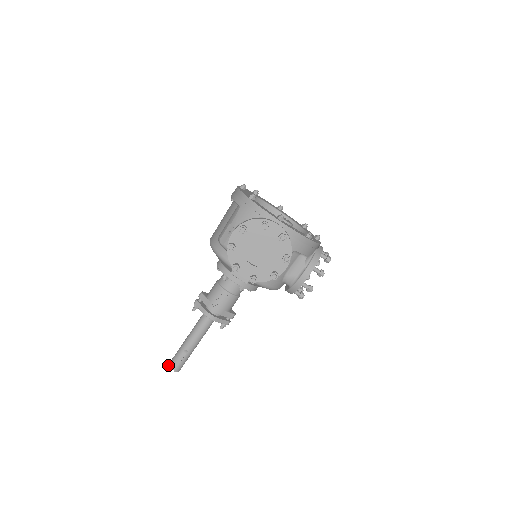
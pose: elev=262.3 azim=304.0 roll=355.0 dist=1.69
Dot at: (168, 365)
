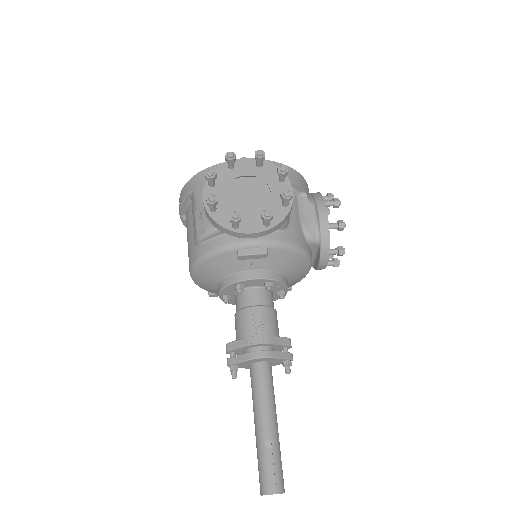
Dot at: occluded
